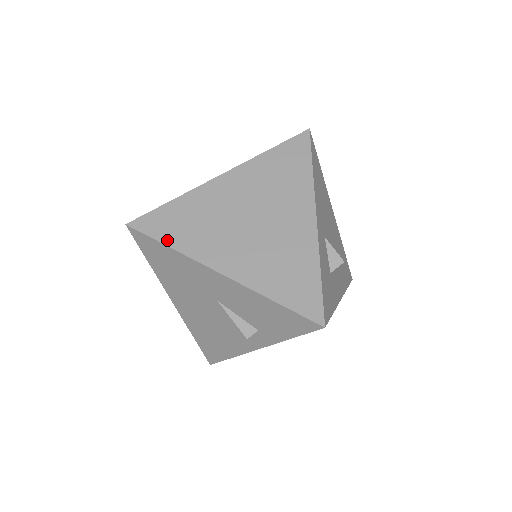
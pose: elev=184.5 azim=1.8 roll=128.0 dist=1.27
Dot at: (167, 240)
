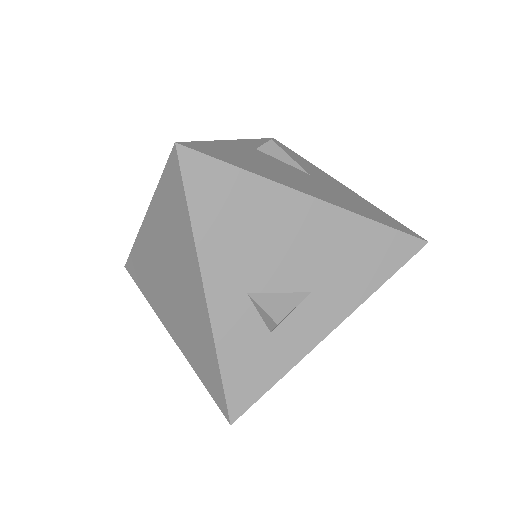
Dot at: (142, 289)
